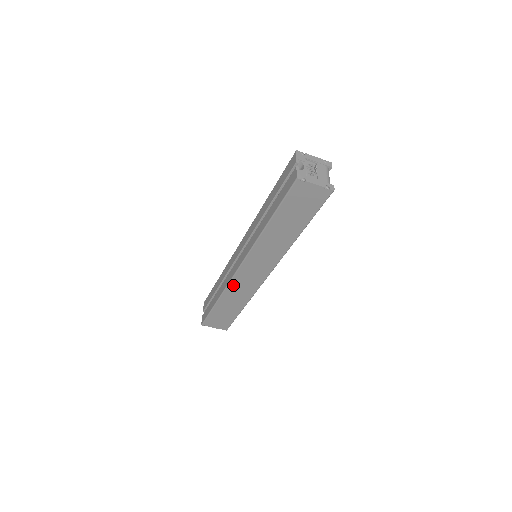
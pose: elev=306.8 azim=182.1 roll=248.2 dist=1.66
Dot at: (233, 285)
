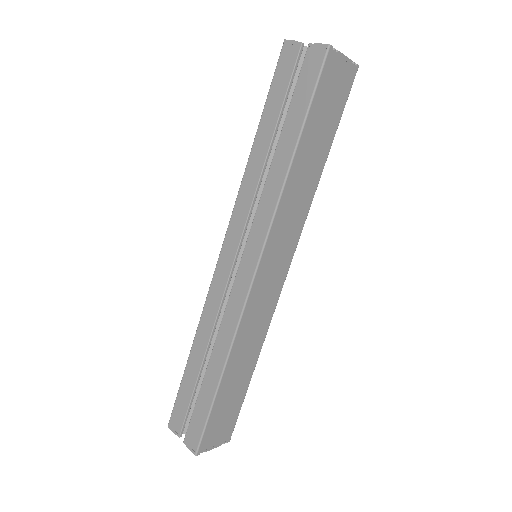
Dot at: (245, 321)
